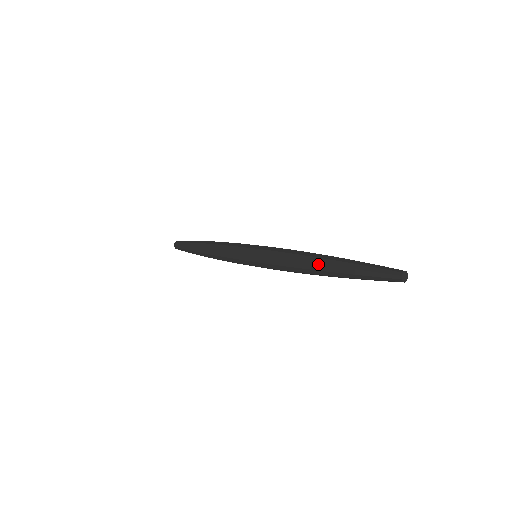
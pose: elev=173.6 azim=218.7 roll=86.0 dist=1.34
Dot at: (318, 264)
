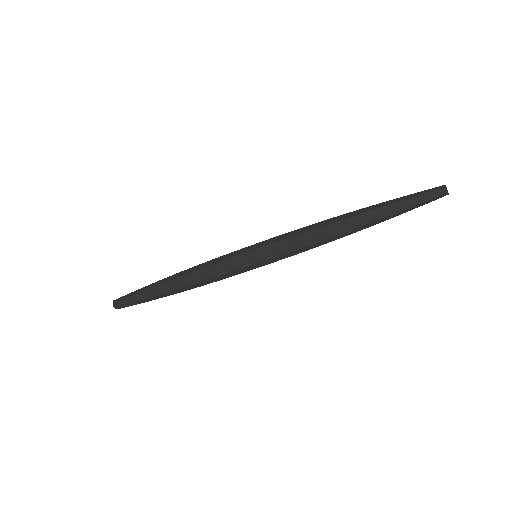
Dot at: (351, 212)
